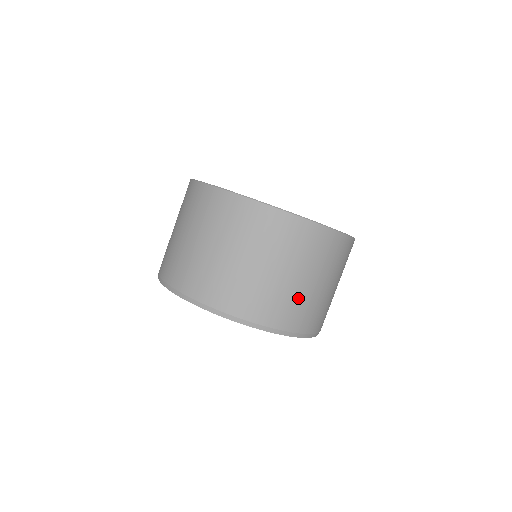
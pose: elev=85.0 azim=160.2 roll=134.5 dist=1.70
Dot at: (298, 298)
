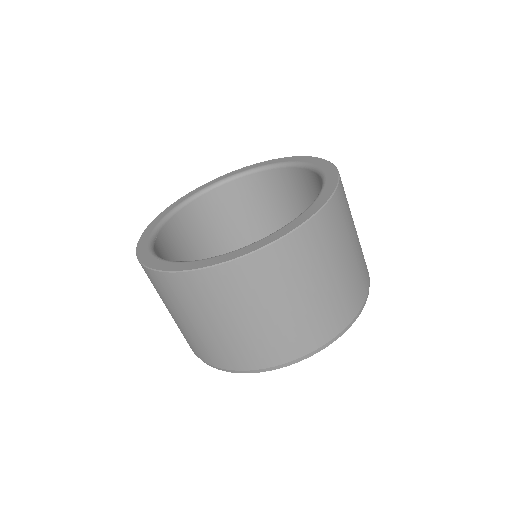
Dot at: (333, 298)
